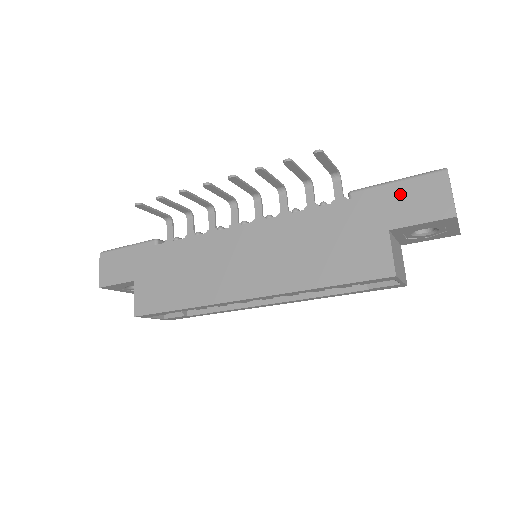
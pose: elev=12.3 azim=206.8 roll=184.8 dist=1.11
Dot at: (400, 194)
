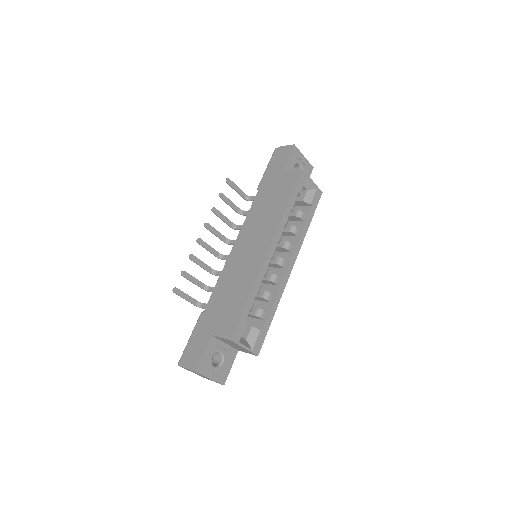
Dot at: (272, 166)
